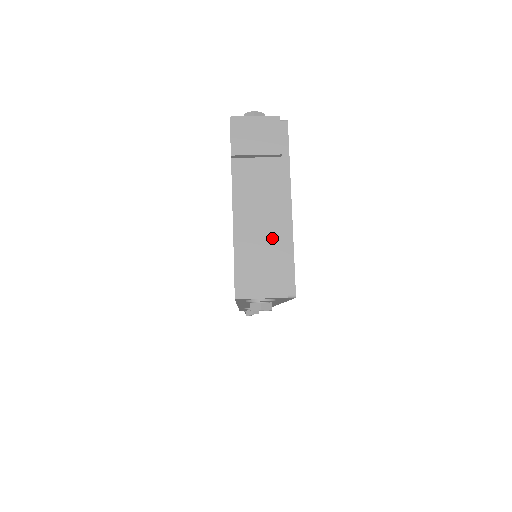
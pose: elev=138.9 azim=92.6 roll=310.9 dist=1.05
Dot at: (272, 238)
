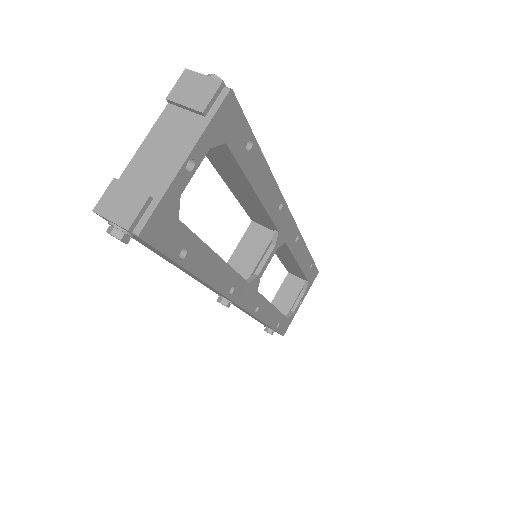
Dot at: (154, 179)
